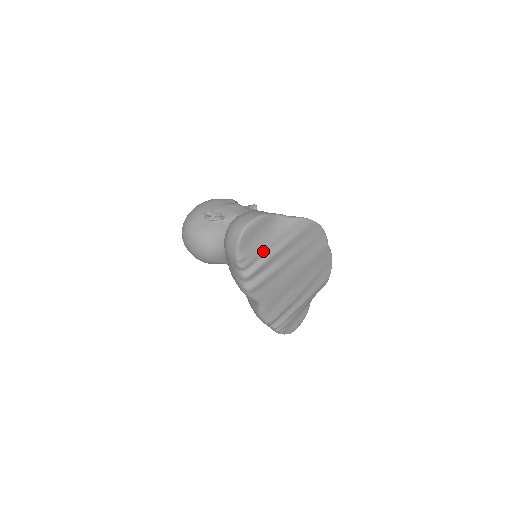
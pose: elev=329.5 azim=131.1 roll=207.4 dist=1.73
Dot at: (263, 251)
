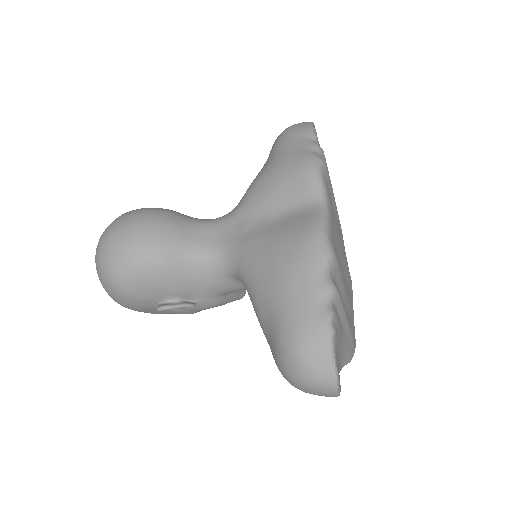
Dot at: occluded
